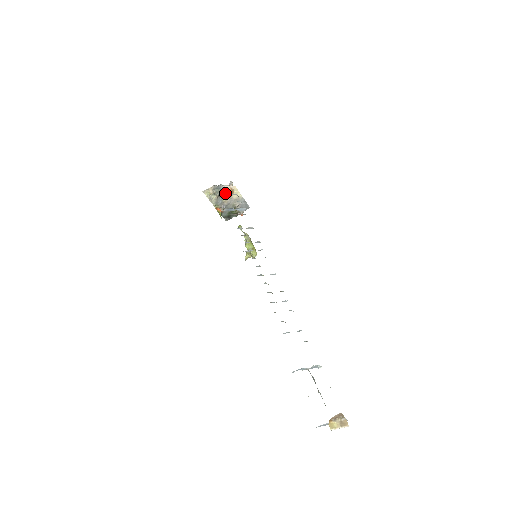
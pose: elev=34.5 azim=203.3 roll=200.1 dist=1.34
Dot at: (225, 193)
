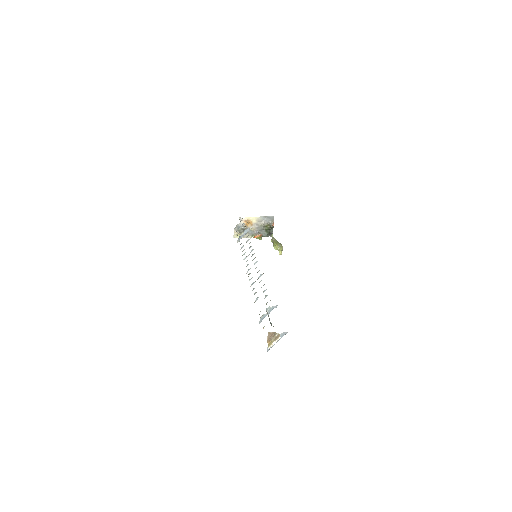
Dot at: (246, 226)
